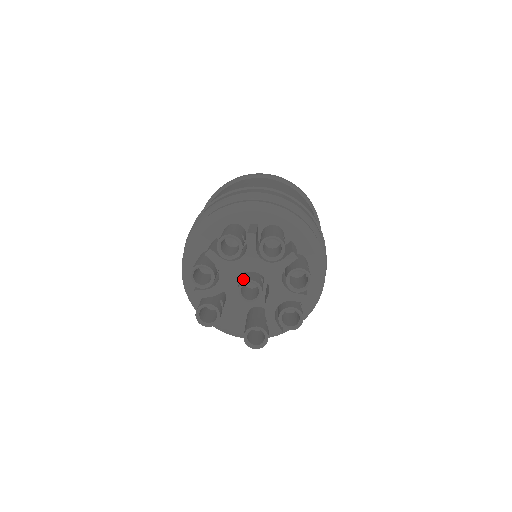
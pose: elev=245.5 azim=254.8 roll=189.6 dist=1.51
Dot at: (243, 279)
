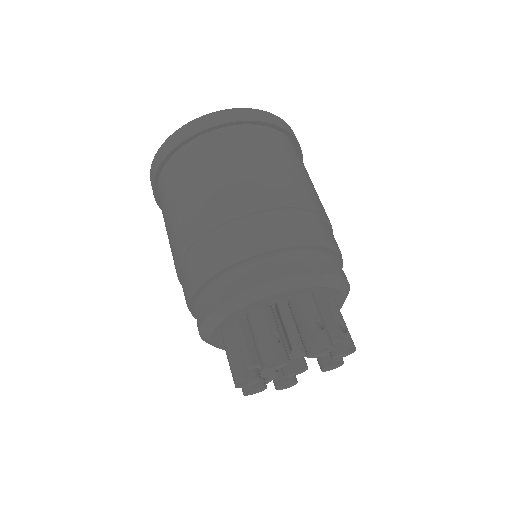
Dot at: (281, 368)
